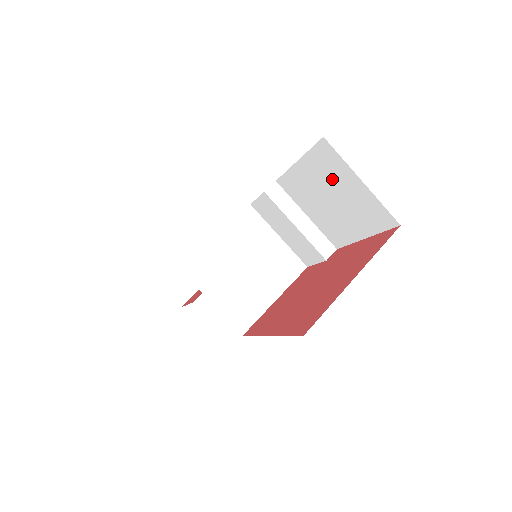
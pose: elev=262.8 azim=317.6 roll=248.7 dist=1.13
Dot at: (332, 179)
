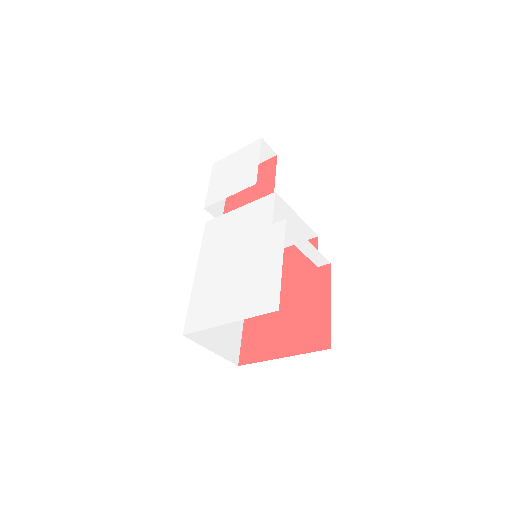
Dot at: occluded
